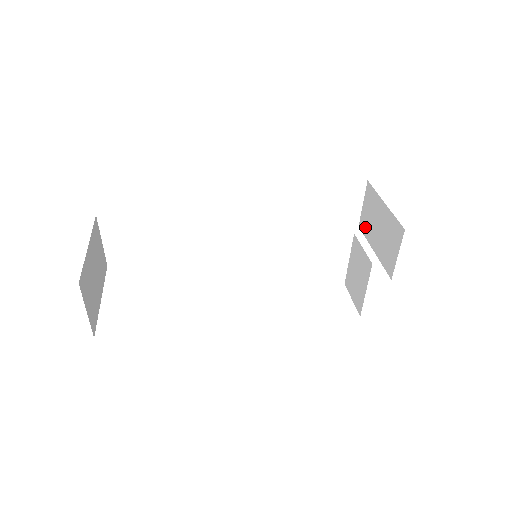
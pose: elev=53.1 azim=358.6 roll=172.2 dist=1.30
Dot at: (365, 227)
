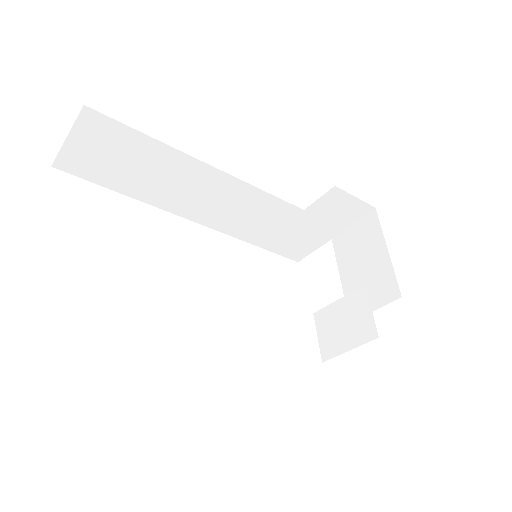
Dot at: (342, 247)
